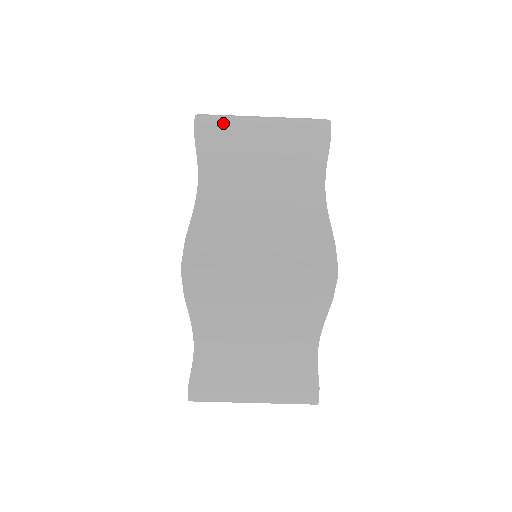
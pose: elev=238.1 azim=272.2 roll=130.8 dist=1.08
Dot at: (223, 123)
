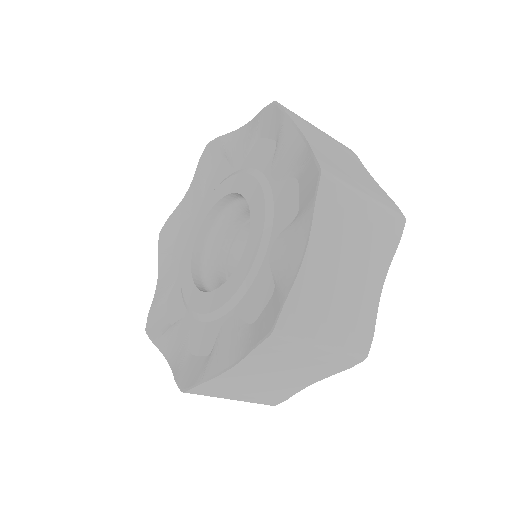
Dot at: (340, 190)
